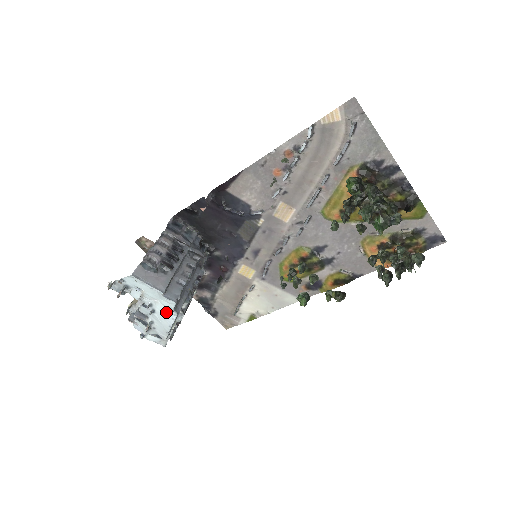
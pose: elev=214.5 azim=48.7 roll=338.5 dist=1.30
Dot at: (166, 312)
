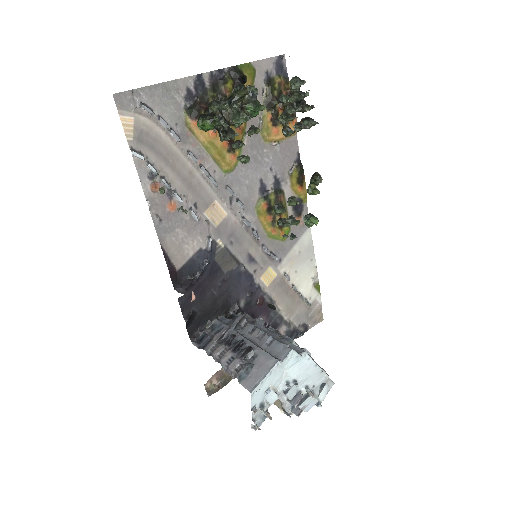
Dot at: (299, 366)
